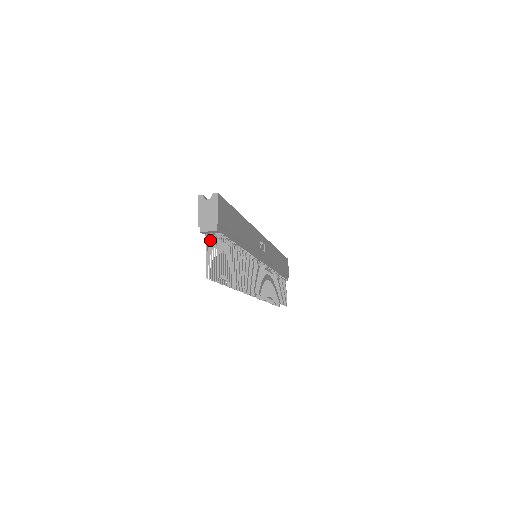
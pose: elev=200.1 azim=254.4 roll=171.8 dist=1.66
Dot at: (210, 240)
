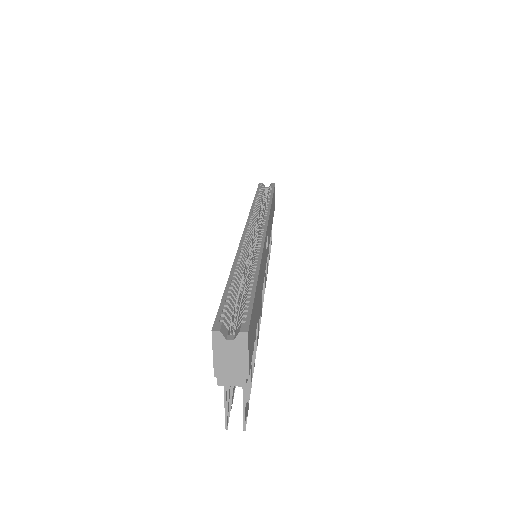
Dot at: occluded
